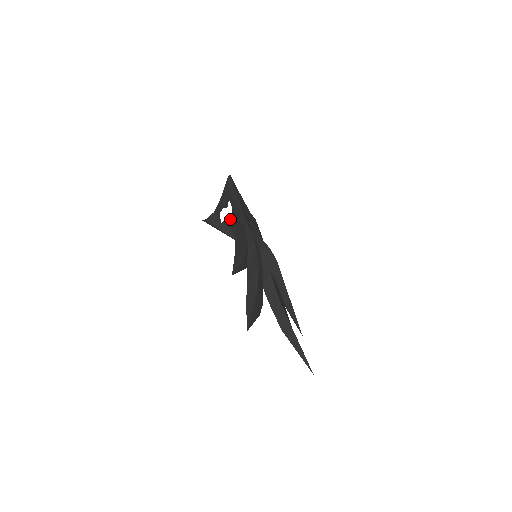
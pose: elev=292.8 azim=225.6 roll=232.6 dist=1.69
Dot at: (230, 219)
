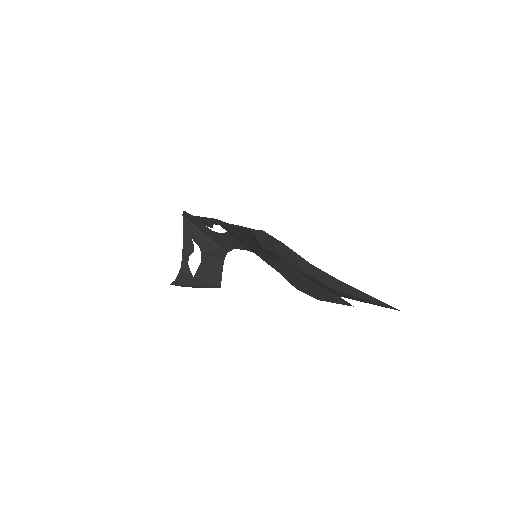
Dot at: (202, 265)
